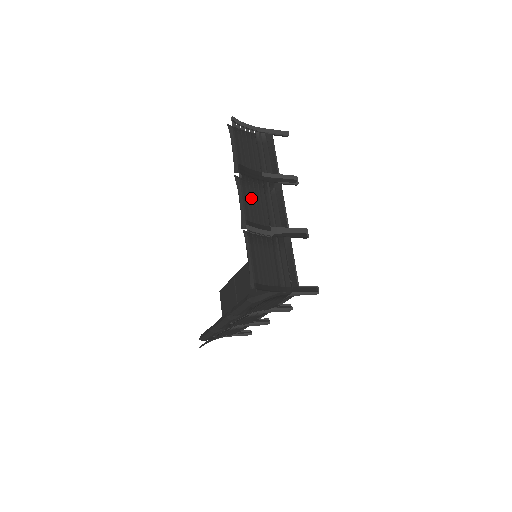
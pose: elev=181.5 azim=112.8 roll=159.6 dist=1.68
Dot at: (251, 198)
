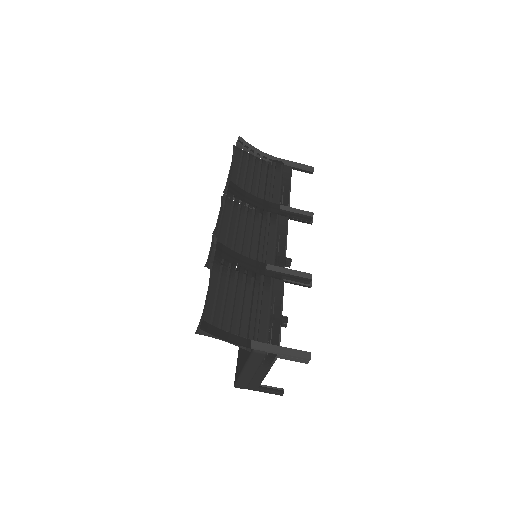
Dot at: occluded
